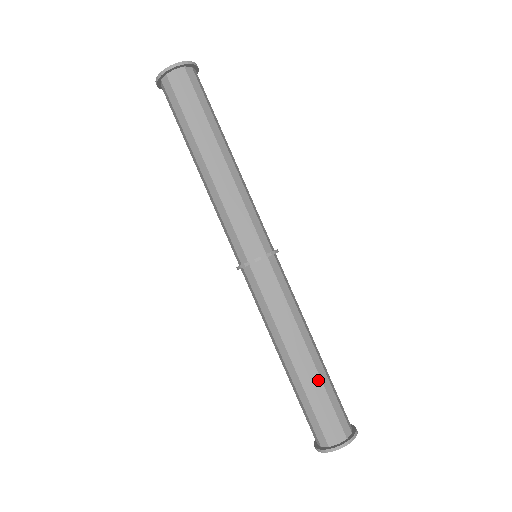
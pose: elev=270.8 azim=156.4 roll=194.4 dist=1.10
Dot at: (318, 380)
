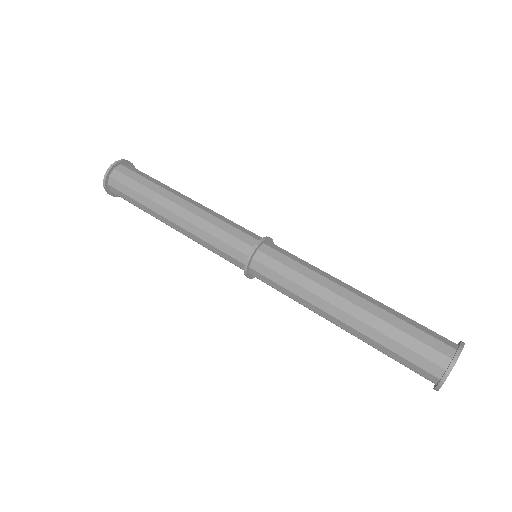
Dot at: (383, 312)
